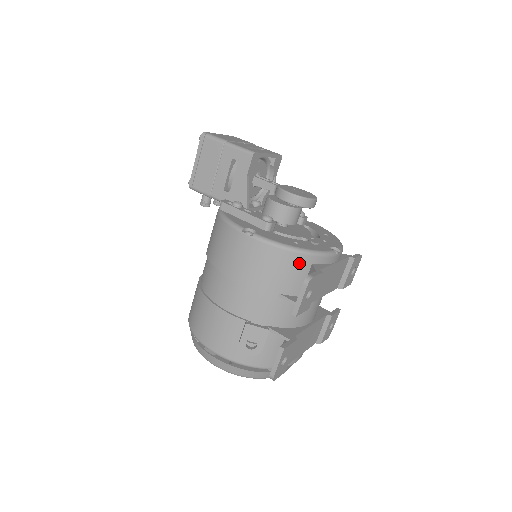
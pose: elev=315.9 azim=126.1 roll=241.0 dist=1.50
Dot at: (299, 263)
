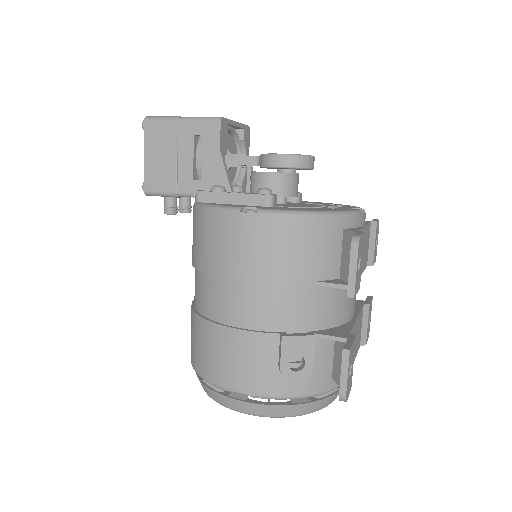
Dot at: (328, 231)
